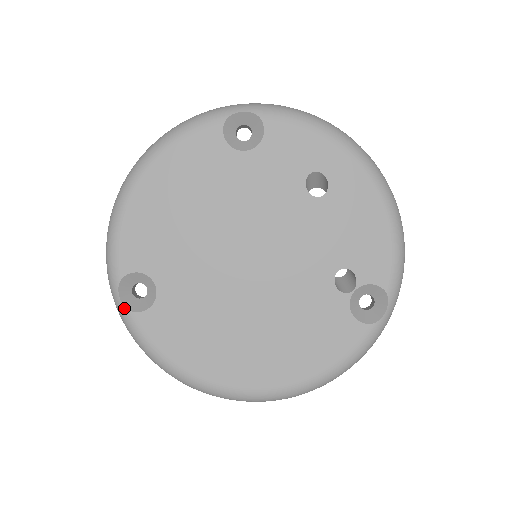
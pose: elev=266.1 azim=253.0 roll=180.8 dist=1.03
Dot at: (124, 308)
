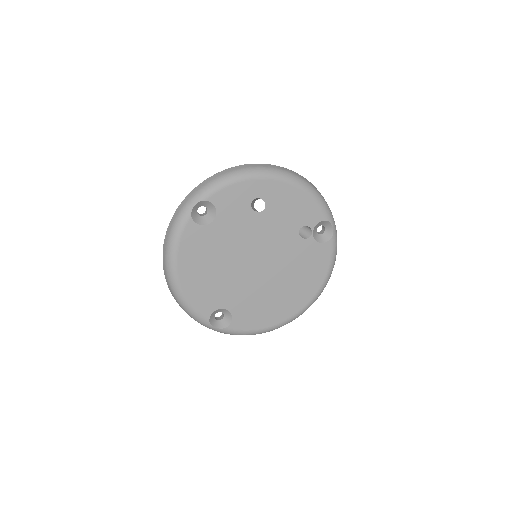
Dot at: (221, 329)
